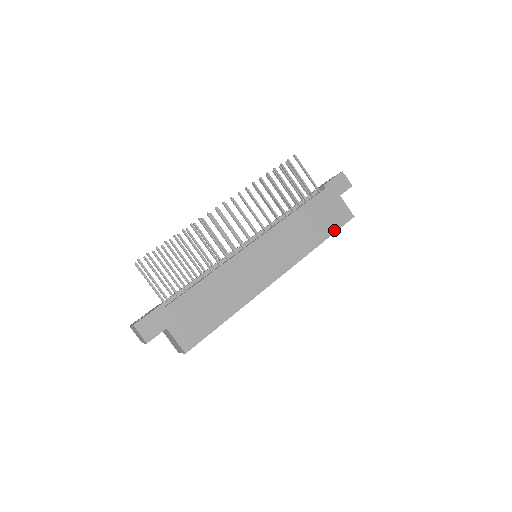
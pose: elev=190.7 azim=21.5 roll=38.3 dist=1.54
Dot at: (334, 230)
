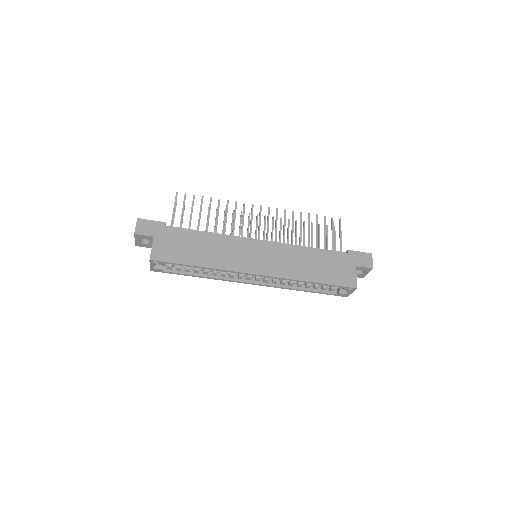
Dot at: (331, 283)
